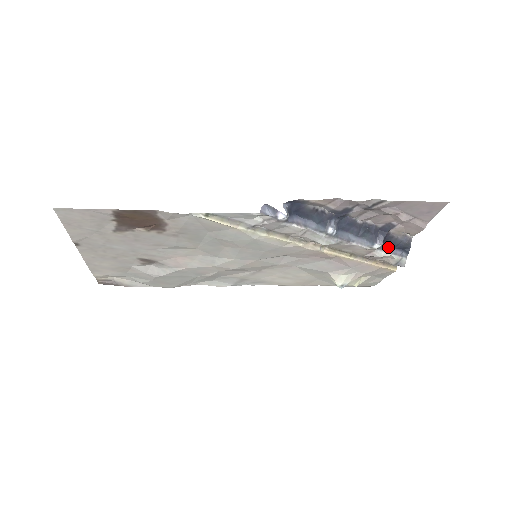
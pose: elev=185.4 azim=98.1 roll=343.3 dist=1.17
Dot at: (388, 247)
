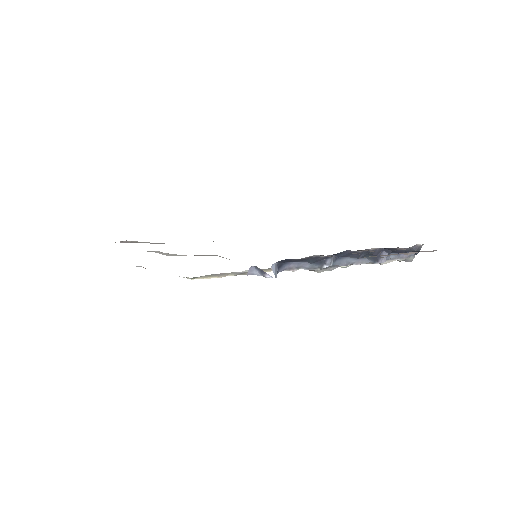
Dot at: occluded
